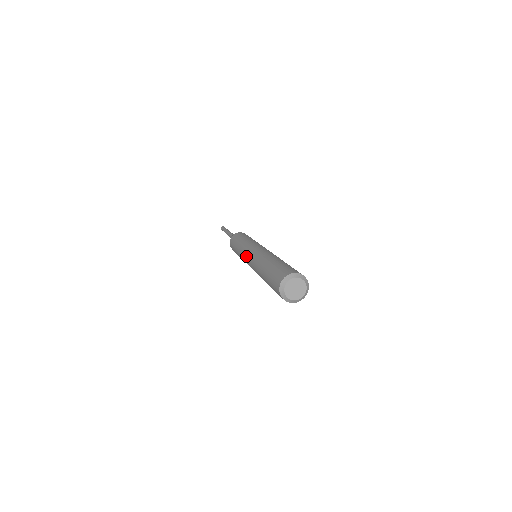
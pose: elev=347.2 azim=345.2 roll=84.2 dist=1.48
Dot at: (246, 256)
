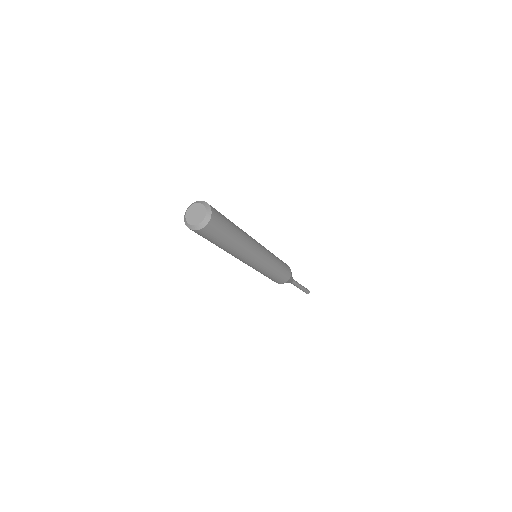
Dot at: occluded
